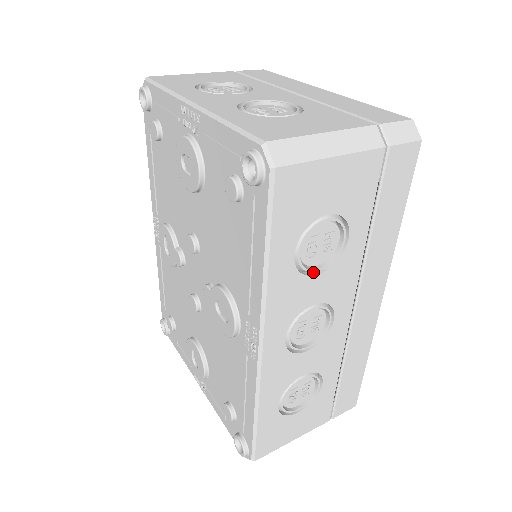
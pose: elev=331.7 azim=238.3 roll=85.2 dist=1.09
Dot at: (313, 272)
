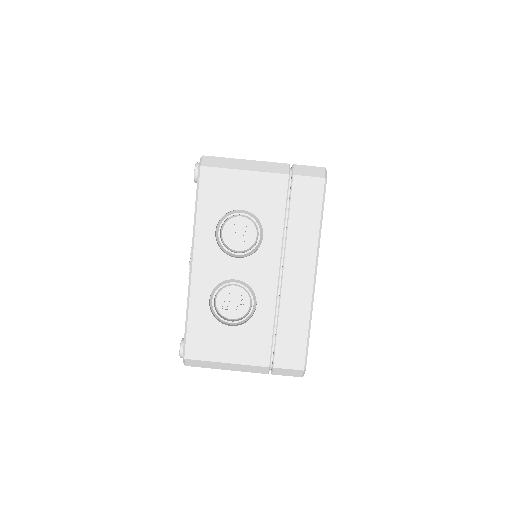
Dot at: occluded
